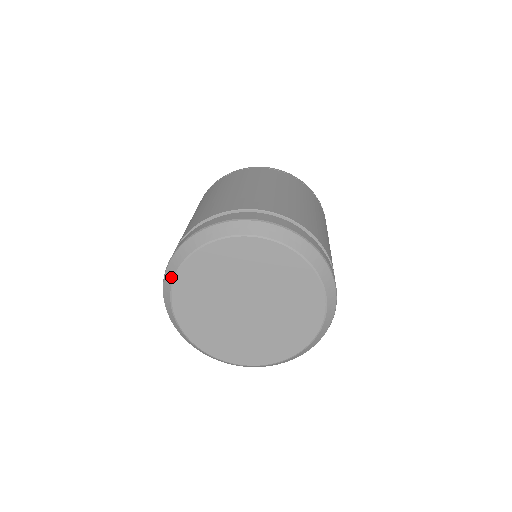
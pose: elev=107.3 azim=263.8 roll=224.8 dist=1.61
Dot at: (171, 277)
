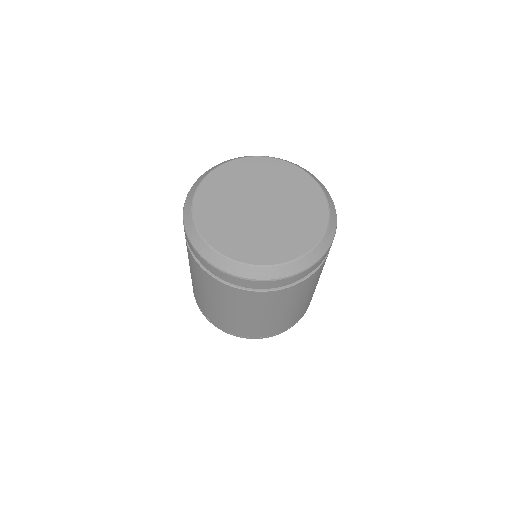
Dot at: (189, 205)
